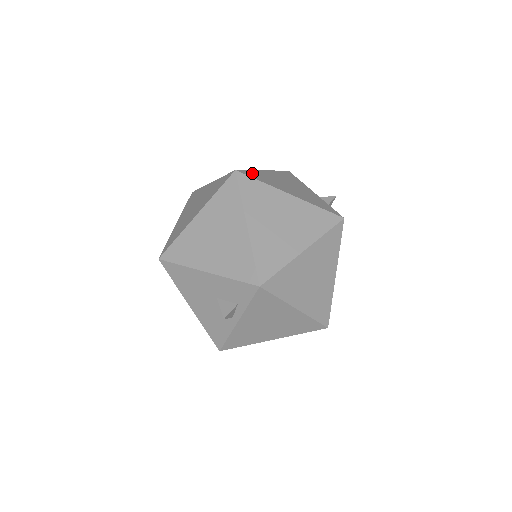
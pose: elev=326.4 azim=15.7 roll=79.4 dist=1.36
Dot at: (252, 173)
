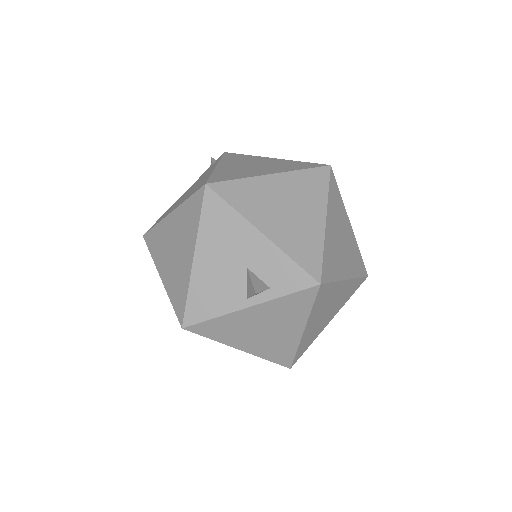
Dot at: occluded
